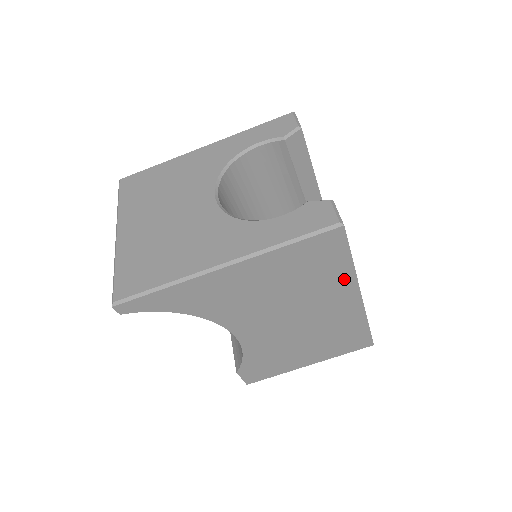
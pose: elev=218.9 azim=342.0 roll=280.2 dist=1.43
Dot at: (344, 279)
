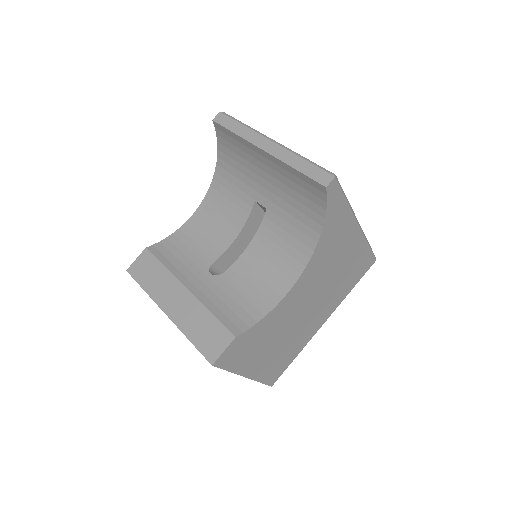
Dot at: (340, 299)
